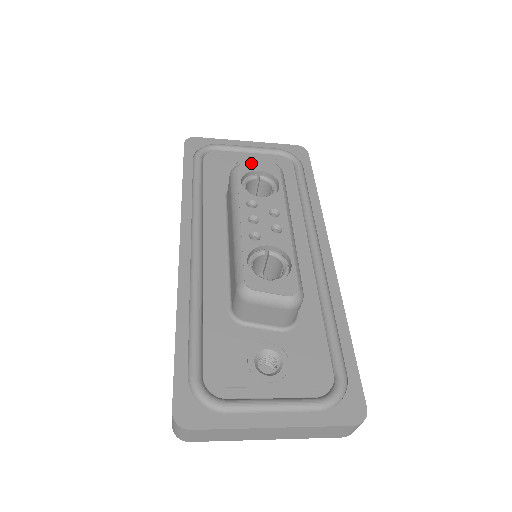
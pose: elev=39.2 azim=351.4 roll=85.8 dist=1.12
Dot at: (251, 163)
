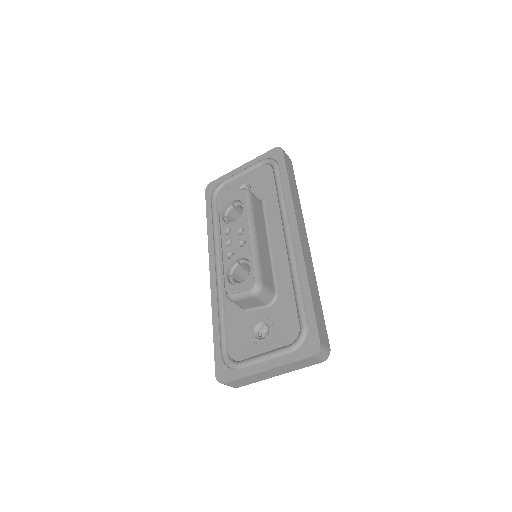
Dot at: (227, 198)
